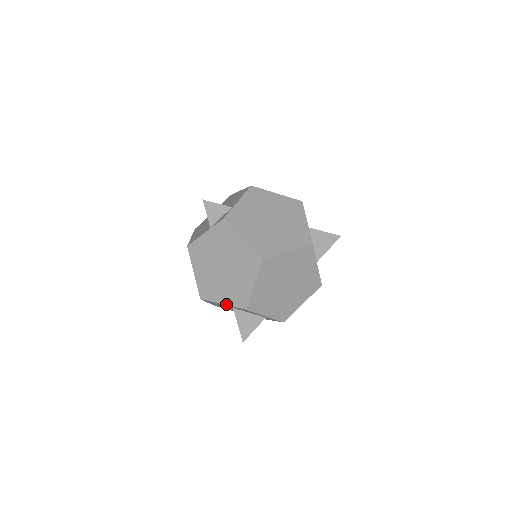
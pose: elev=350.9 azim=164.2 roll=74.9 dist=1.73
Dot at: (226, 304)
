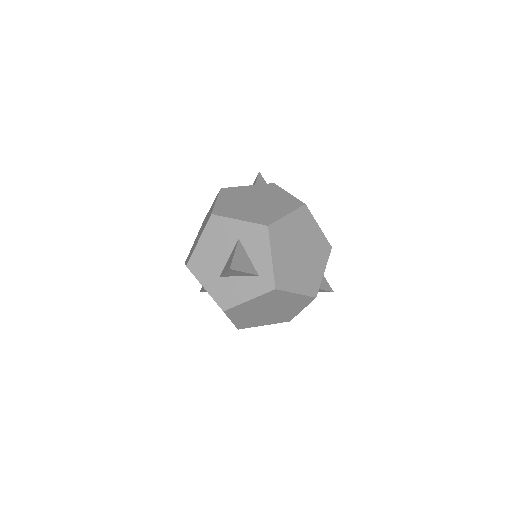
Dot at: (244, 220)
